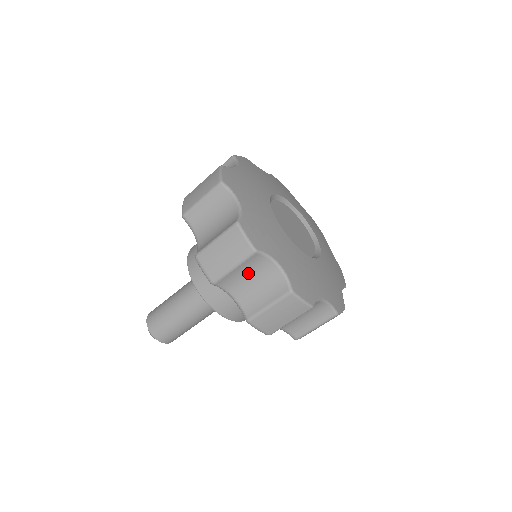
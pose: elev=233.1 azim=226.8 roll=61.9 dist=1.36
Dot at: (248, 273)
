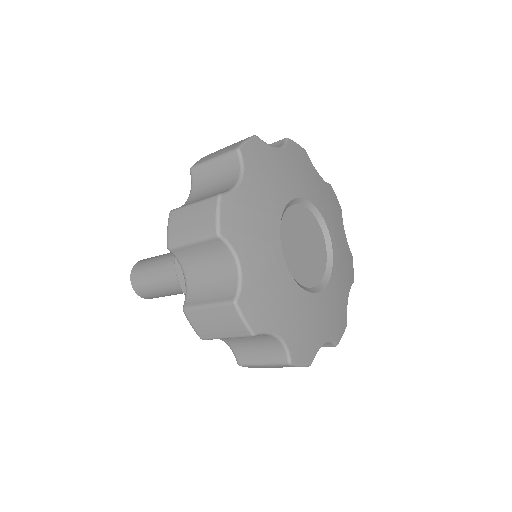
Dot at: (207, 257)
